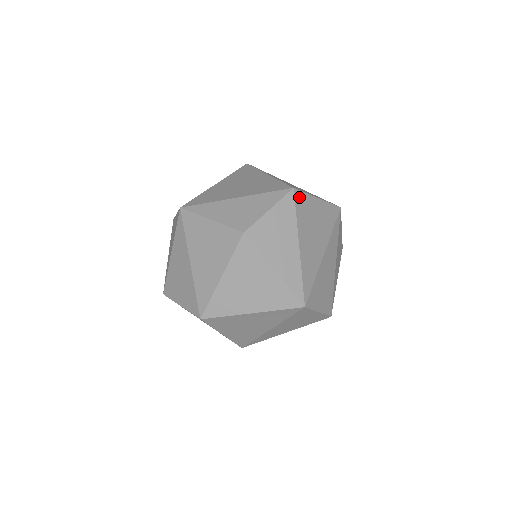
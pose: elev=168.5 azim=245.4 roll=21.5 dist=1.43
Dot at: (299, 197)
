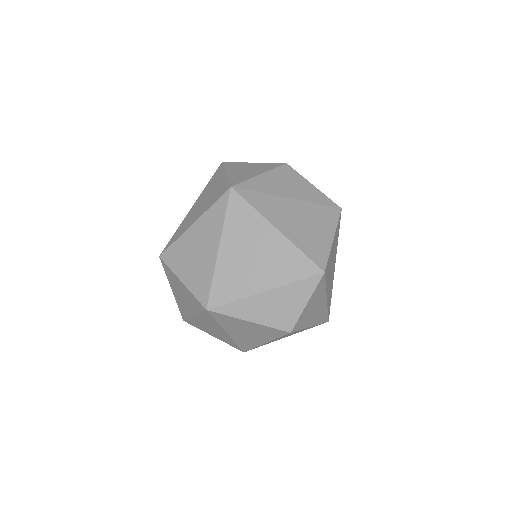
Dot at: (326, 270)
